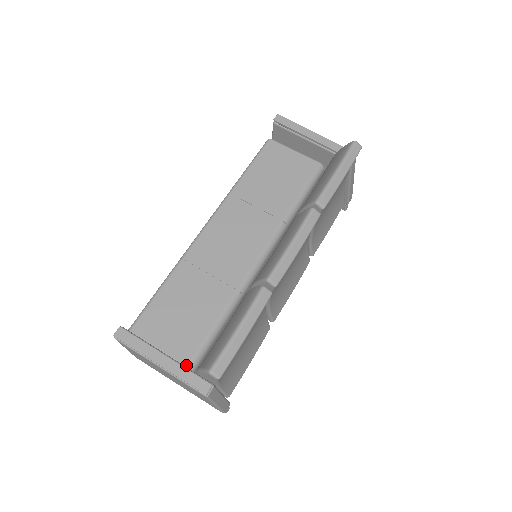
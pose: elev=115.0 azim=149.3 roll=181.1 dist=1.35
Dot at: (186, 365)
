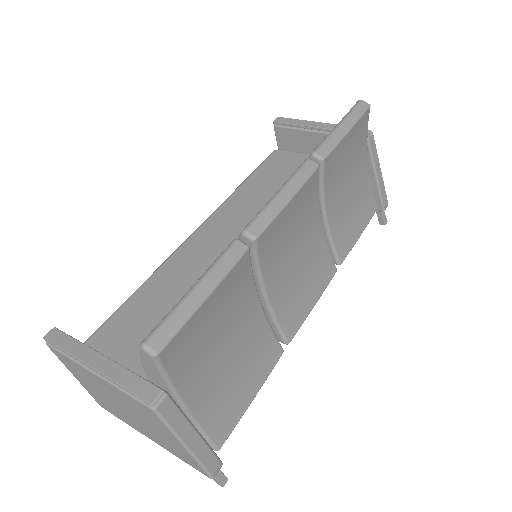
Dot at: occluded
